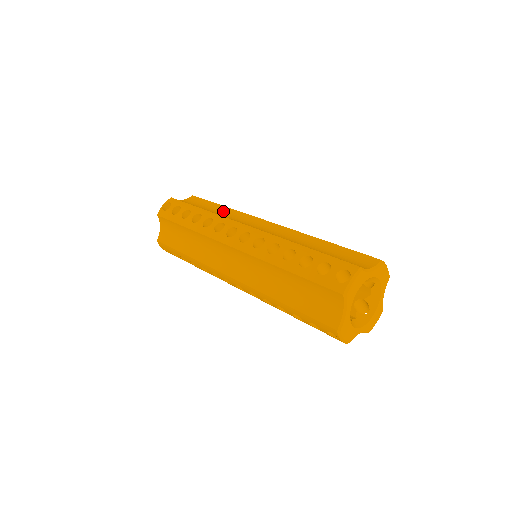
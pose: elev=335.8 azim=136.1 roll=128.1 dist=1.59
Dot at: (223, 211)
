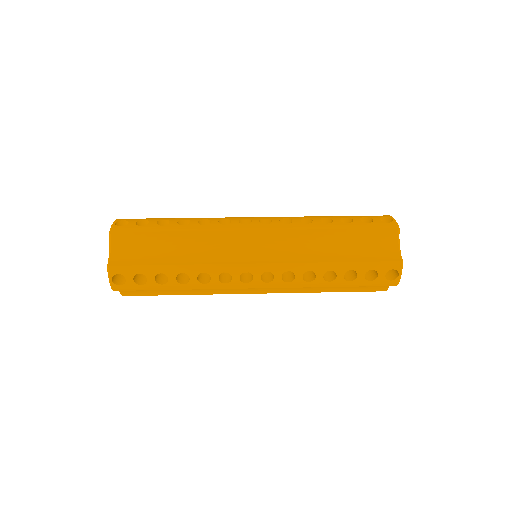
Dot at: occluded
